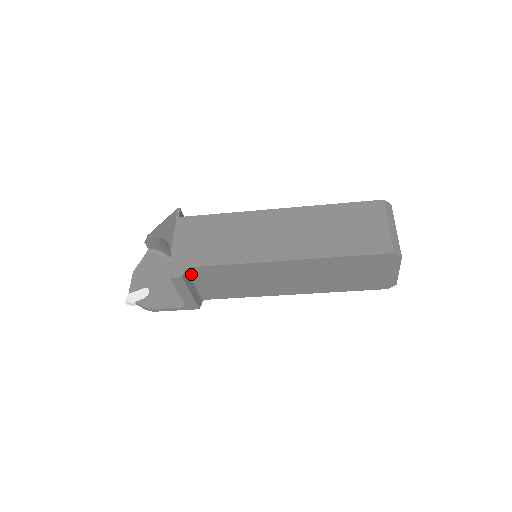
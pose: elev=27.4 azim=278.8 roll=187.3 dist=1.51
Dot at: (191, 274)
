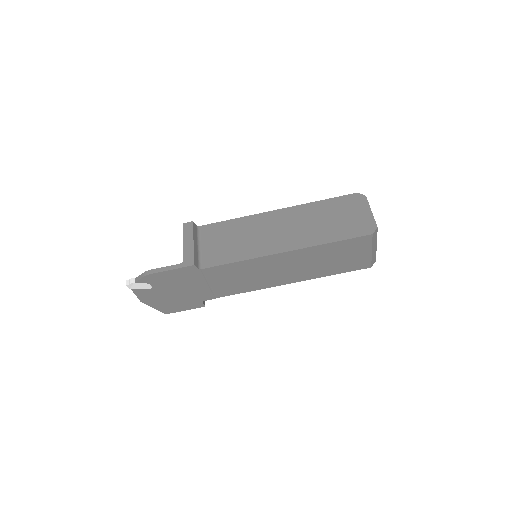
Dot at: (199, 234)
